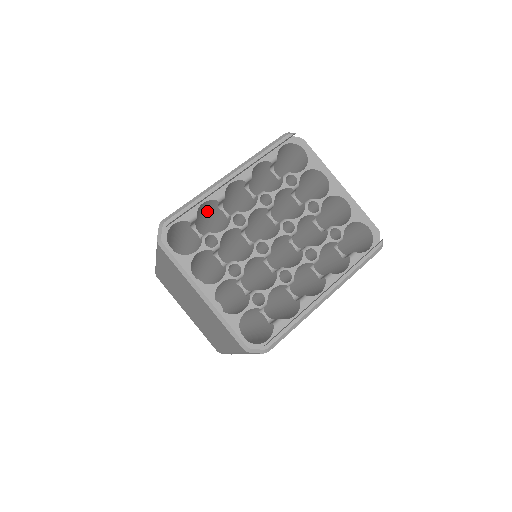
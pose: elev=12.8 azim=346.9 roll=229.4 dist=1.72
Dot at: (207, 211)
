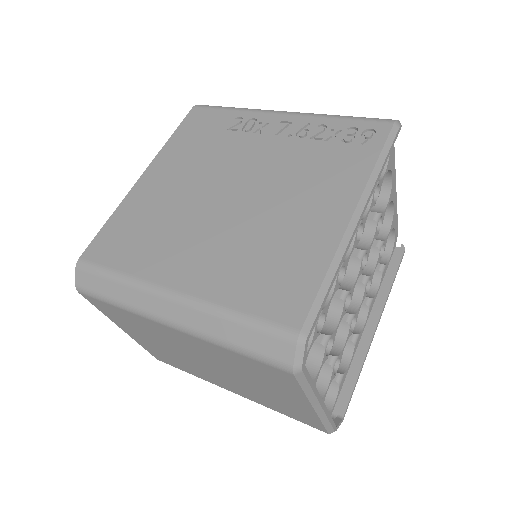
Dot at: occluded
